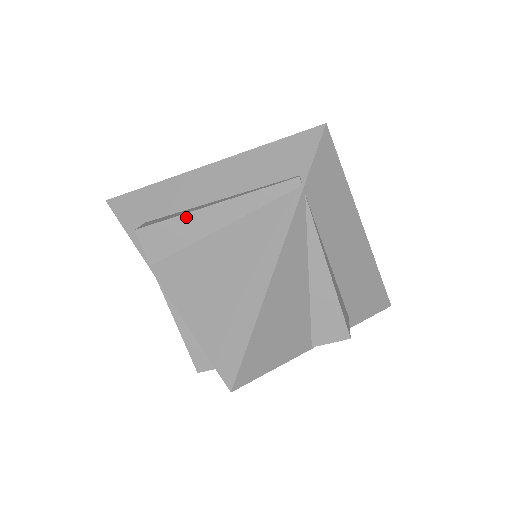
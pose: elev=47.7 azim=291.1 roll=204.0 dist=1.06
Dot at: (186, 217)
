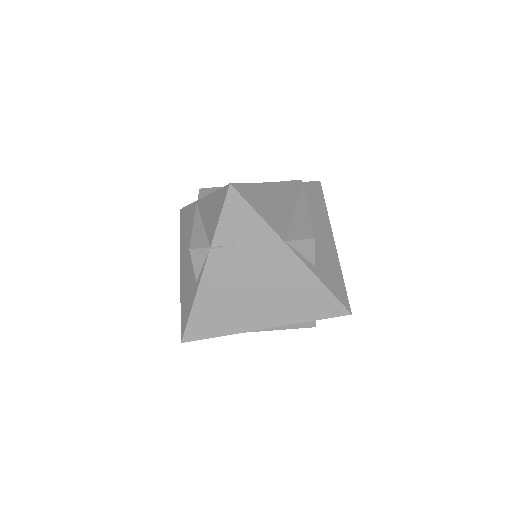
Dot at: occluded
